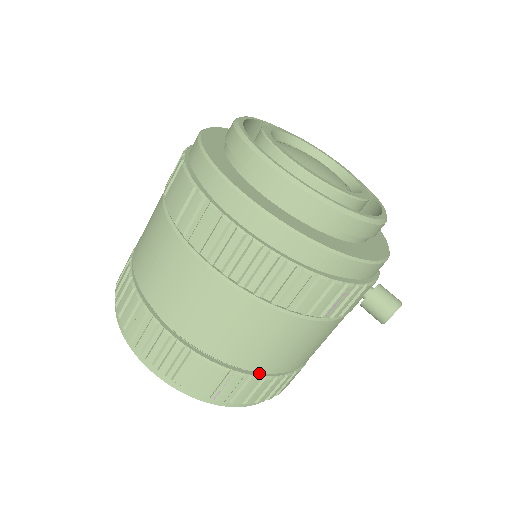
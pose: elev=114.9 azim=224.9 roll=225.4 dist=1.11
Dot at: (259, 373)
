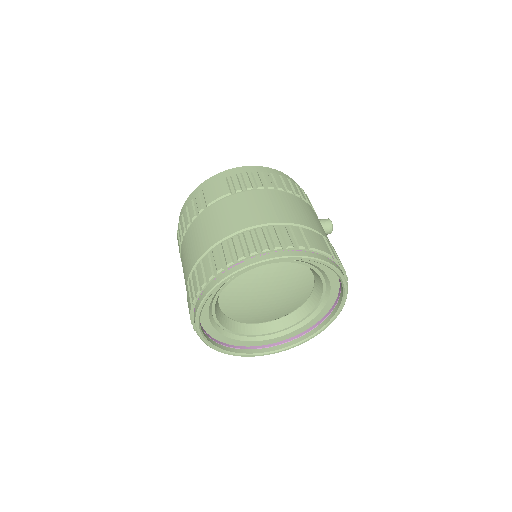
Dot at: occluded
